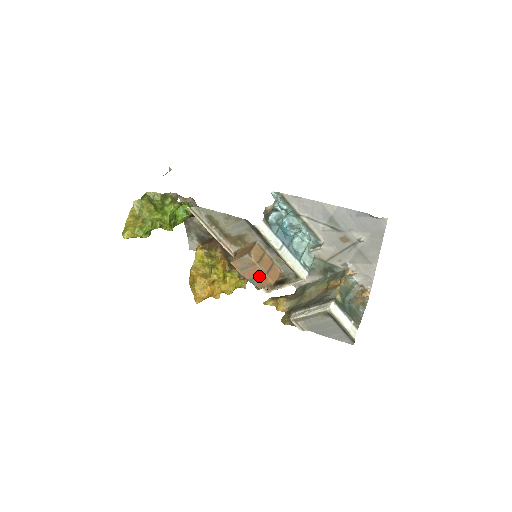
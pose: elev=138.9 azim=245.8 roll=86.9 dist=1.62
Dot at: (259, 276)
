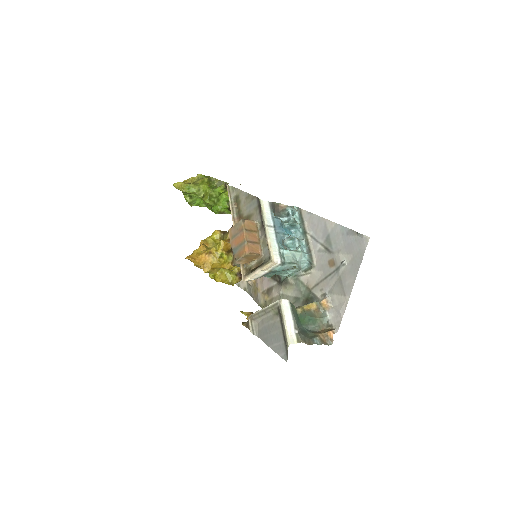
Dot at: (241, 244)
